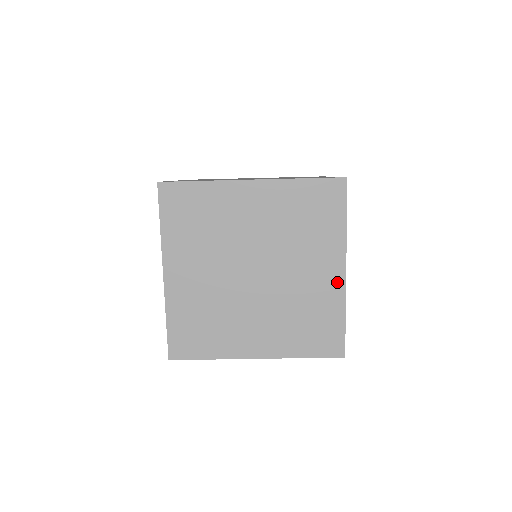
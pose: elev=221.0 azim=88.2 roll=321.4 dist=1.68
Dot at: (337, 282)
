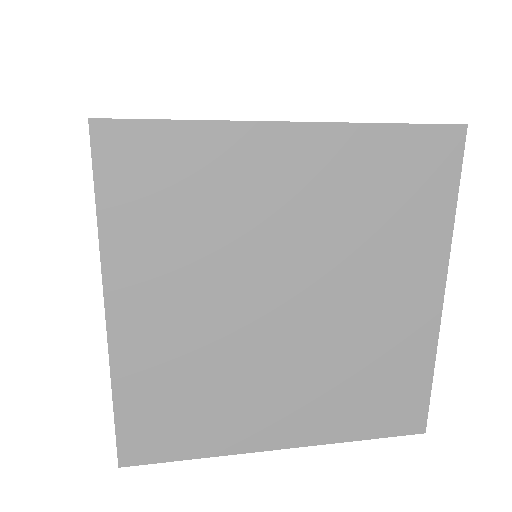
Dot at: occluded
